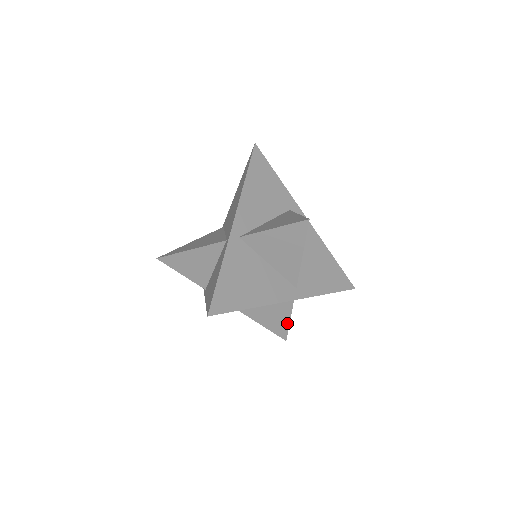
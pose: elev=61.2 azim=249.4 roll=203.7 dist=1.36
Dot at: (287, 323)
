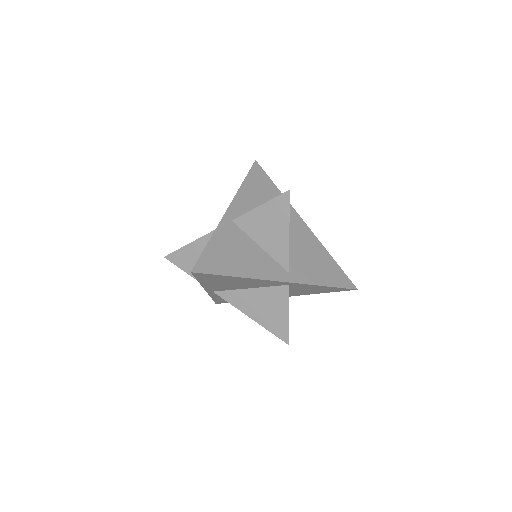
Dot at: (286, 320)
